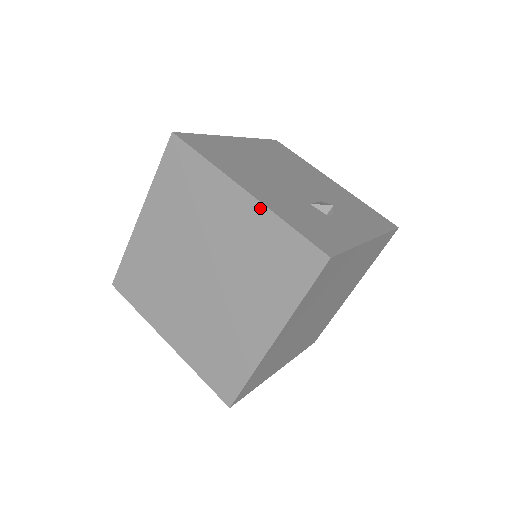
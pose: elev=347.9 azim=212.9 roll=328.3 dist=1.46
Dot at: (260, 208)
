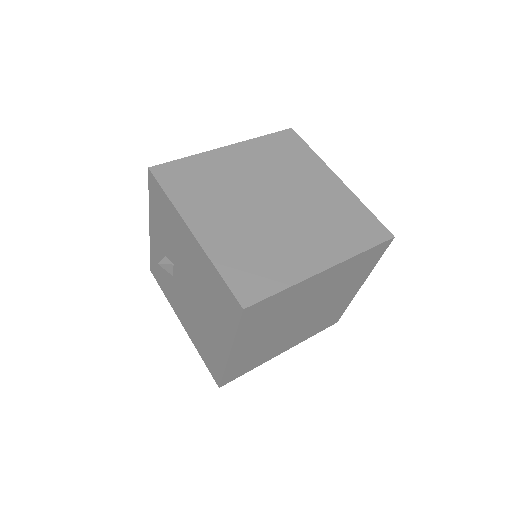
Dot at: (348, 191)
